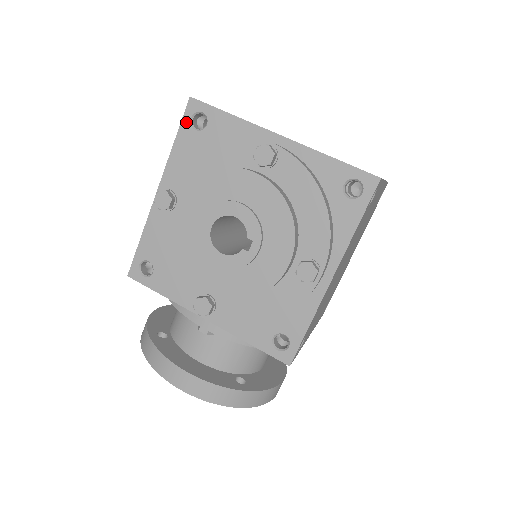
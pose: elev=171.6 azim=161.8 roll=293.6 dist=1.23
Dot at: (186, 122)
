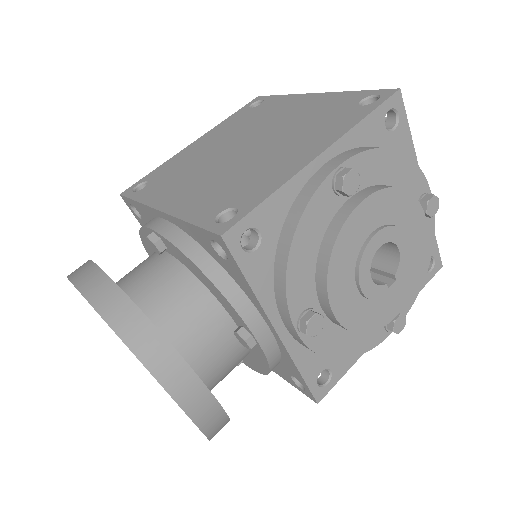
Dot at: (384, 109)
